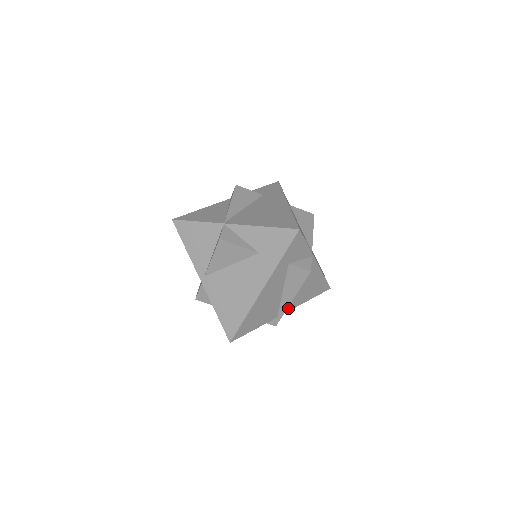
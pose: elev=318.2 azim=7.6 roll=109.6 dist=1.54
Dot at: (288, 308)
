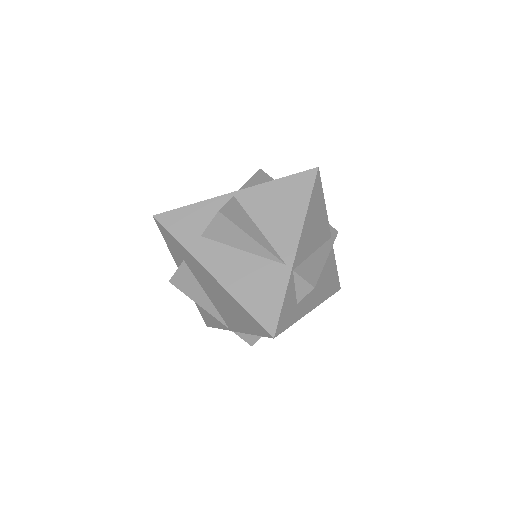
Dot at: (327, 234)
